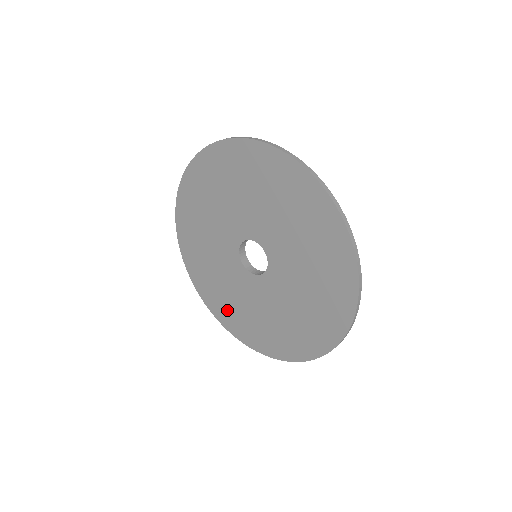
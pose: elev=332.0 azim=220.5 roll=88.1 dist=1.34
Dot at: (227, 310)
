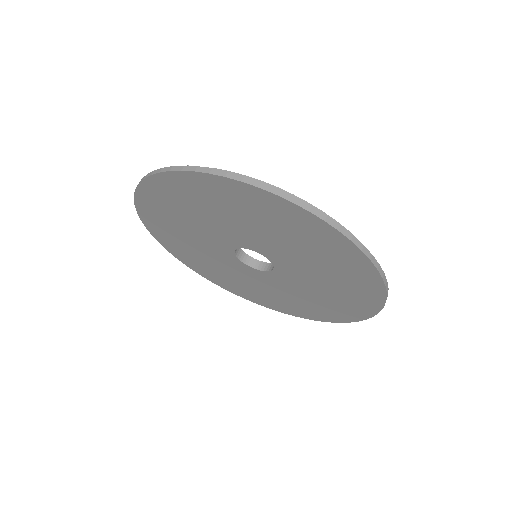
Dot at: (166, 230)
